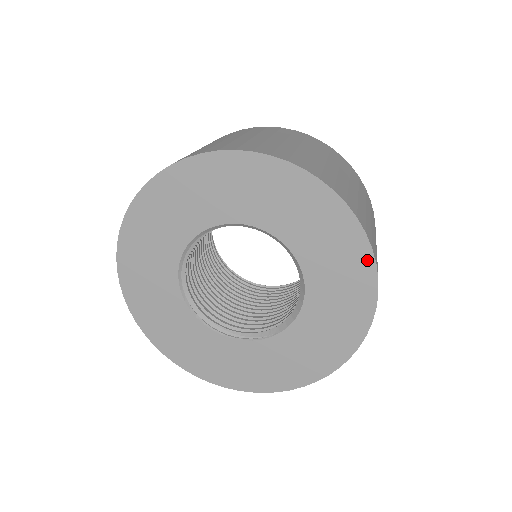
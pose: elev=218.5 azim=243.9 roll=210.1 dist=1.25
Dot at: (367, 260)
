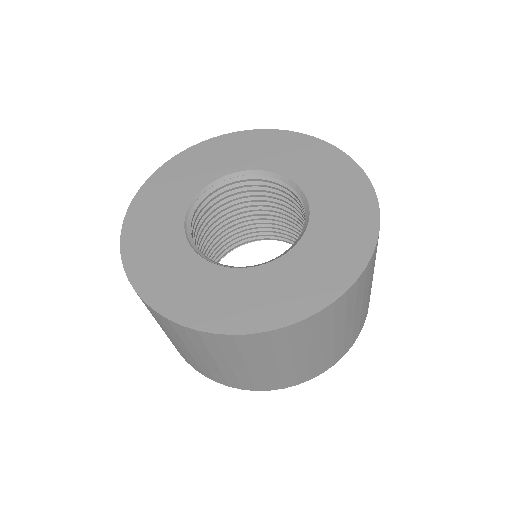
Dot at: (372, 210)
